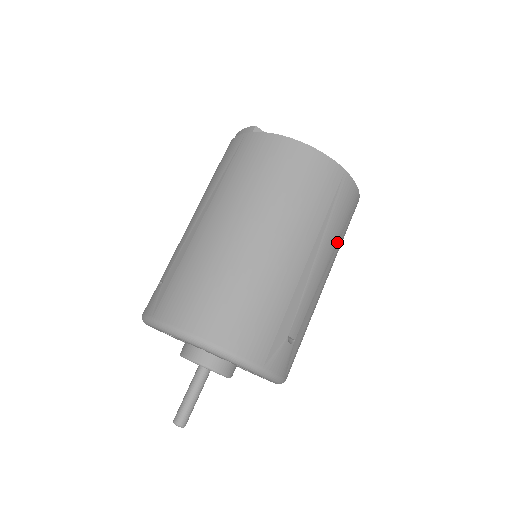
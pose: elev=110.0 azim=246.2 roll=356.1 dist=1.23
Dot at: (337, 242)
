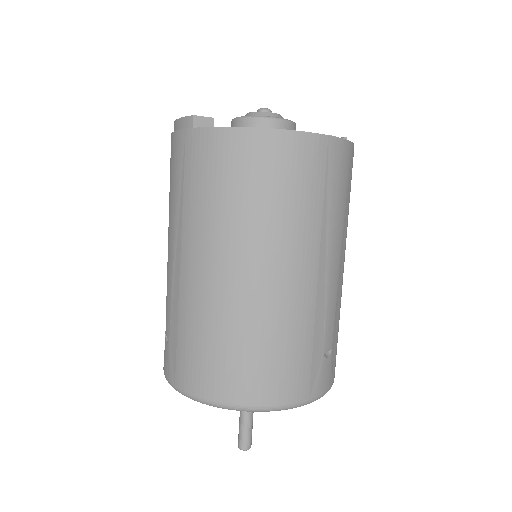
Dot at: (344, 219)
